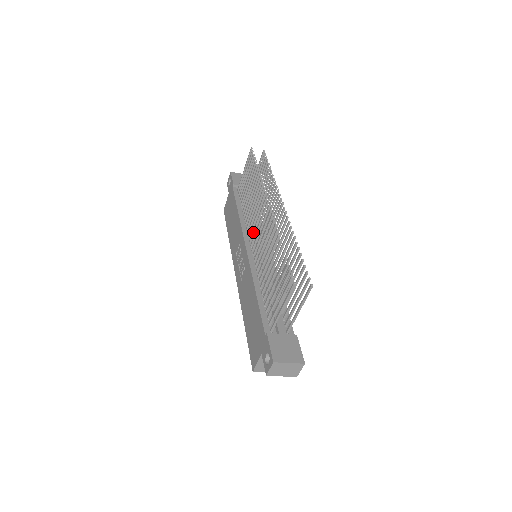
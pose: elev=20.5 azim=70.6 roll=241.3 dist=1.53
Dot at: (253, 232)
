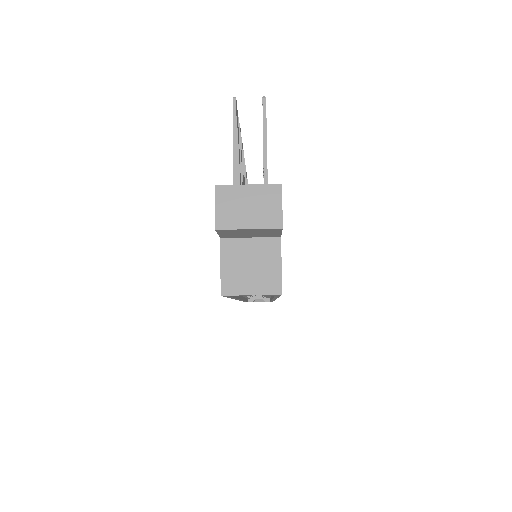
Dot at: occluded
